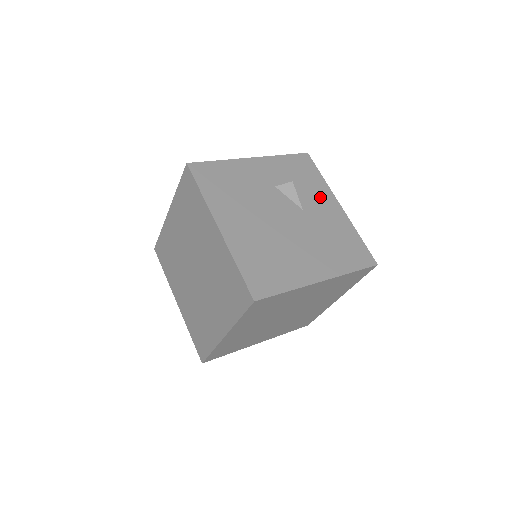
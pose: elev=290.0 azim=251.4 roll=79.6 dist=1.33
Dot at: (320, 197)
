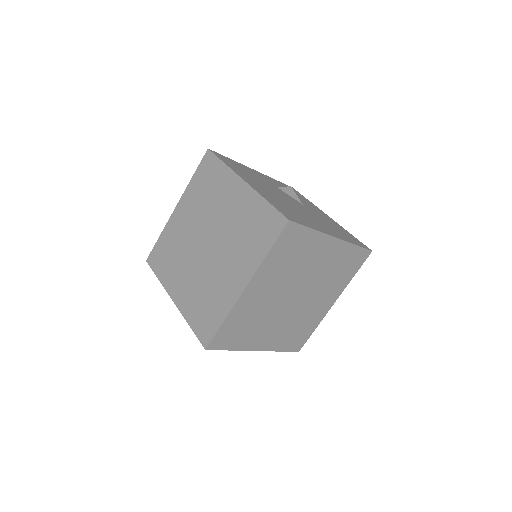
Dot at: (312, 206)
